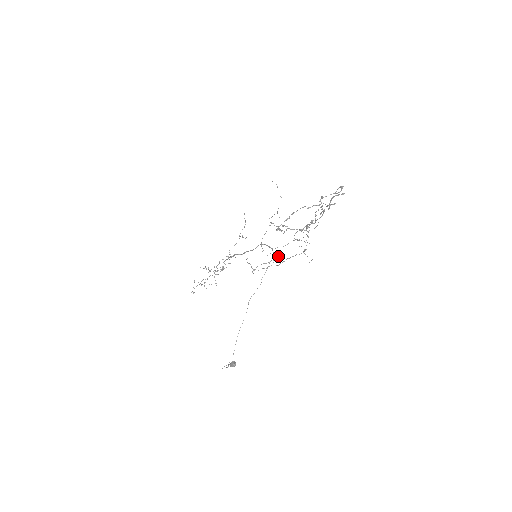
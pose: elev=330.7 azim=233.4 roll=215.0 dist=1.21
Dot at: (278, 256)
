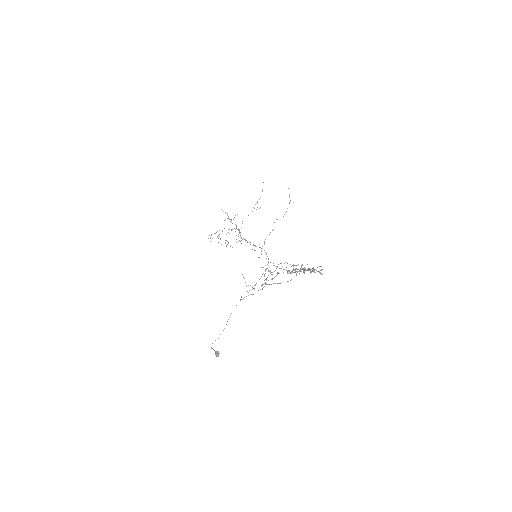
Dot at: occluded
